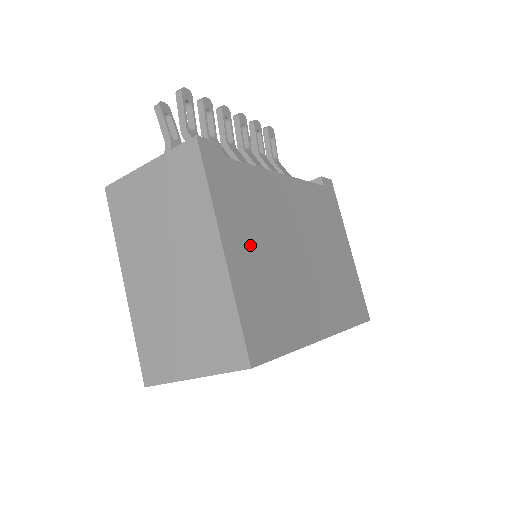
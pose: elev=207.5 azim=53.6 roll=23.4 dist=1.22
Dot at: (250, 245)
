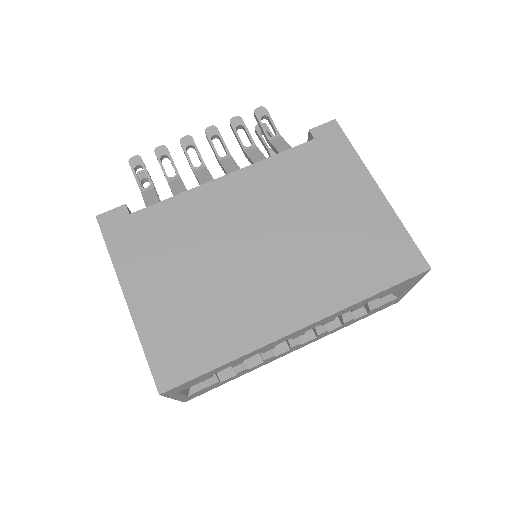
Dot at: (163, 279)
